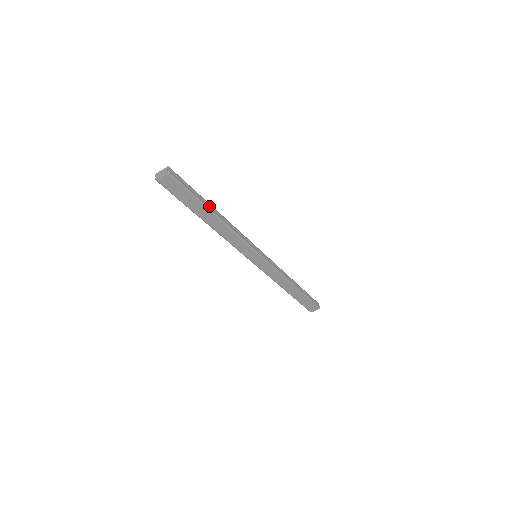
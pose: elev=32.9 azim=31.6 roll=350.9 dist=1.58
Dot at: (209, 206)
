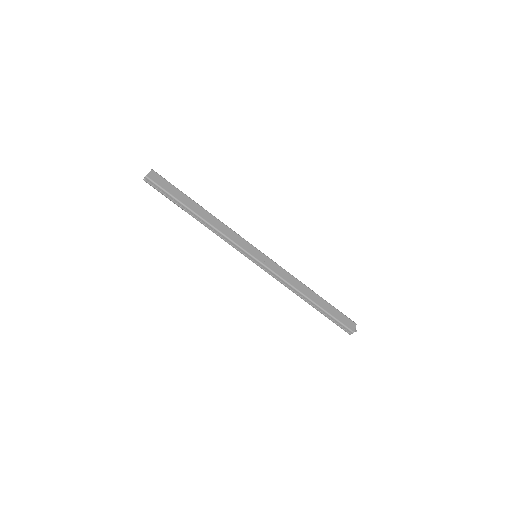
Dot at: occluded
